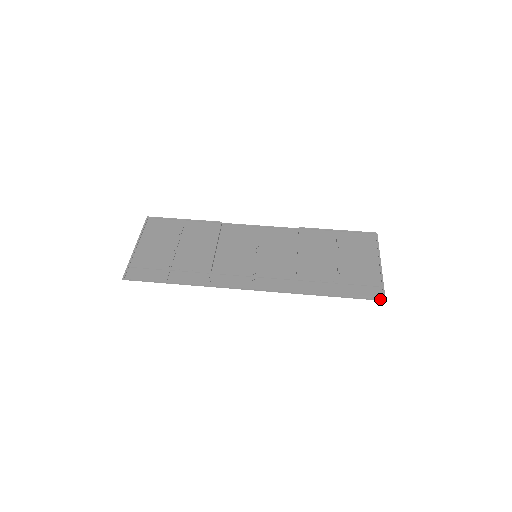
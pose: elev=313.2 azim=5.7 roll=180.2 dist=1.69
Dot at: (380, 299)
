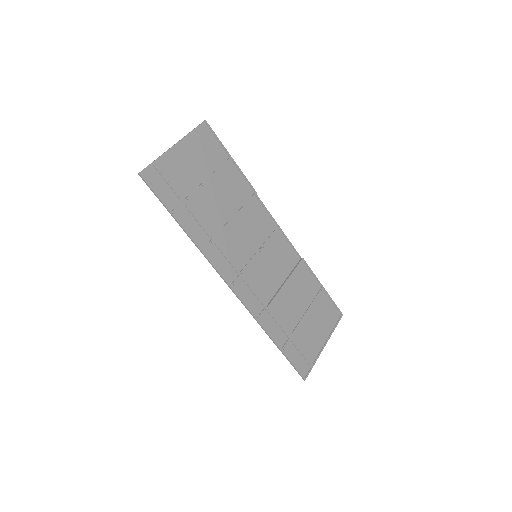
Dot at: (303, 377)
